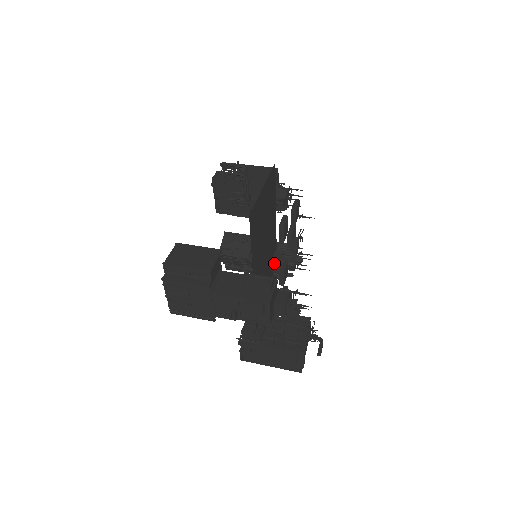
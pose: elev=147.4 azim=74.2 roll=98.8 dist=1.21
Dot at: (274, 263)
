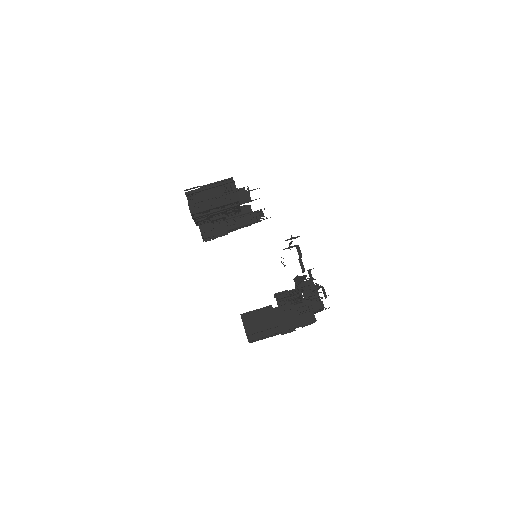
Dot at: (297, 285)
